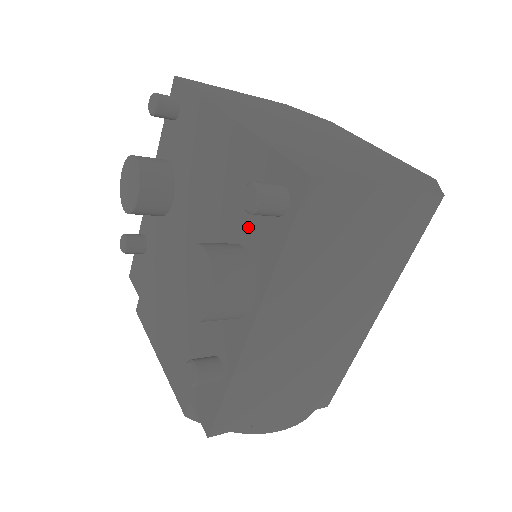
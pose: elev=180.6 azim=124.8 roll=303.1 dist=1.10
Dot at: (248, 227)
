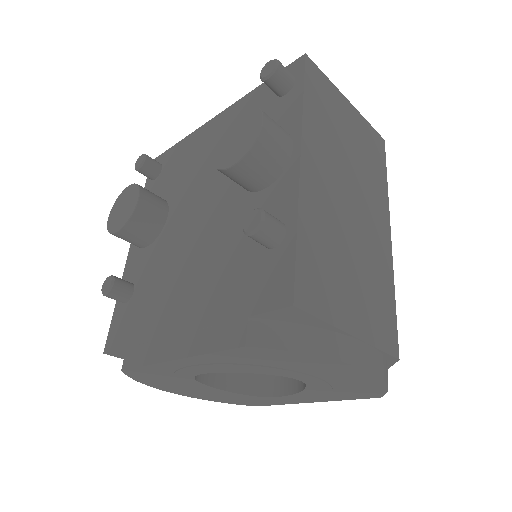
Dot at: occluded
